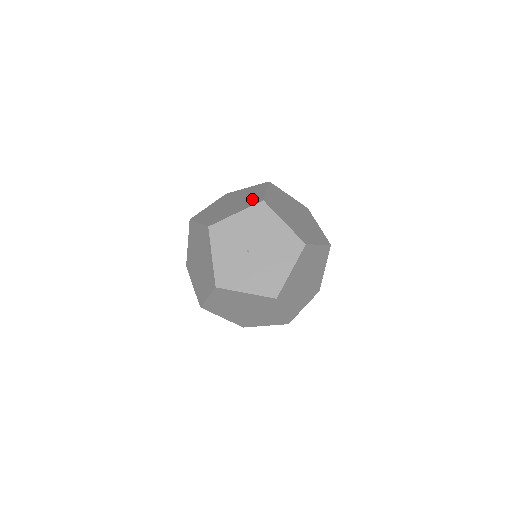
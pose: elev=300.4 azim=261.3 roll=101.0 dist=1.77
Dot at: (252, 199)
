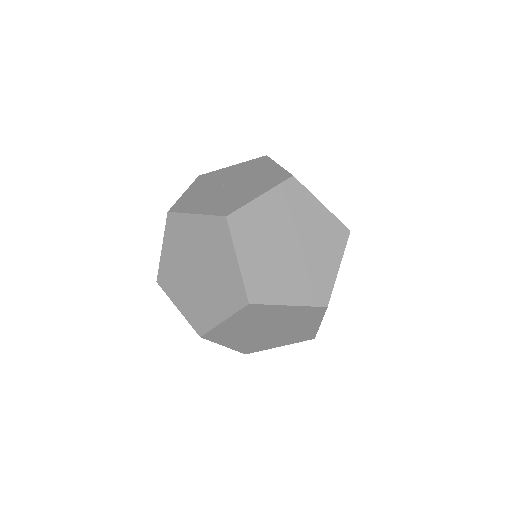
Dot at: occluded
